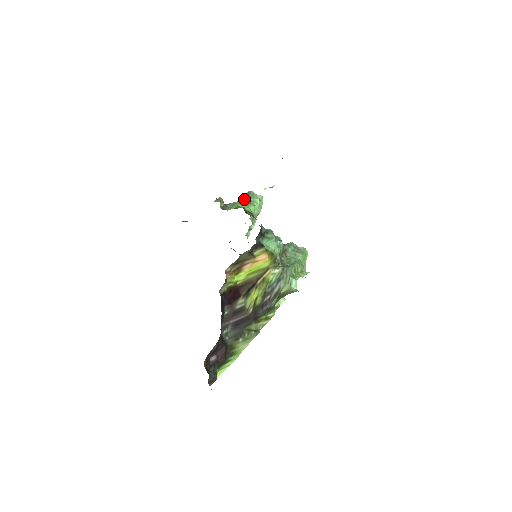
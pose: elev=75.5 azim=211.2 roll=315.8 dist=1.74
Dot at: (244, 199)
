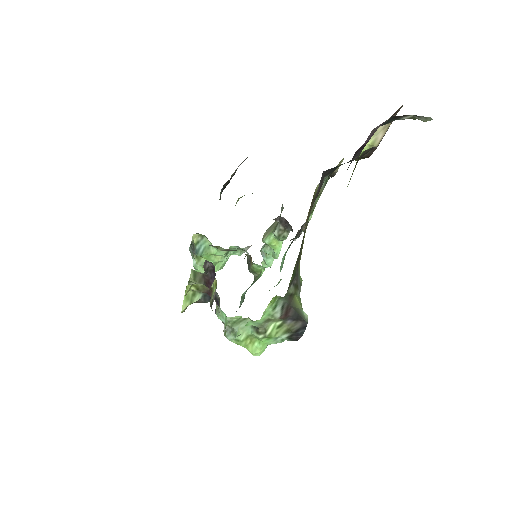
Dot at: occluded
